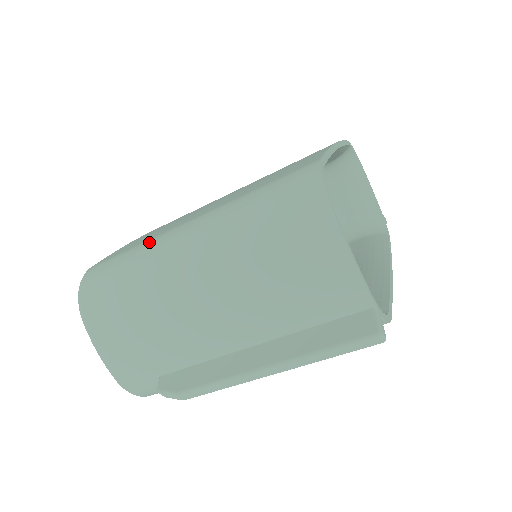
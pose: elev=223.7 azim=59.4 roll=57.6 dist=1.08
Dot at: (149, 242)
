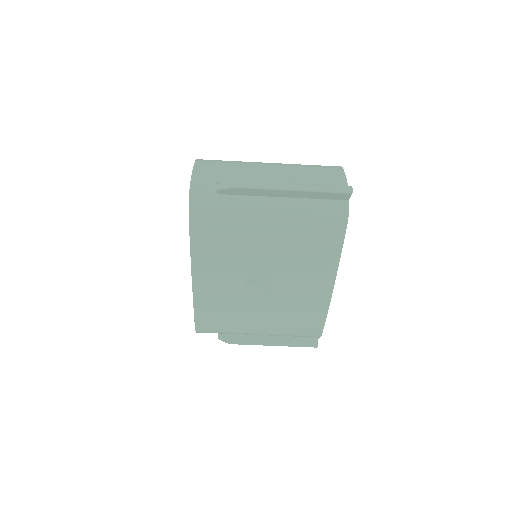
Dot at: occluded
